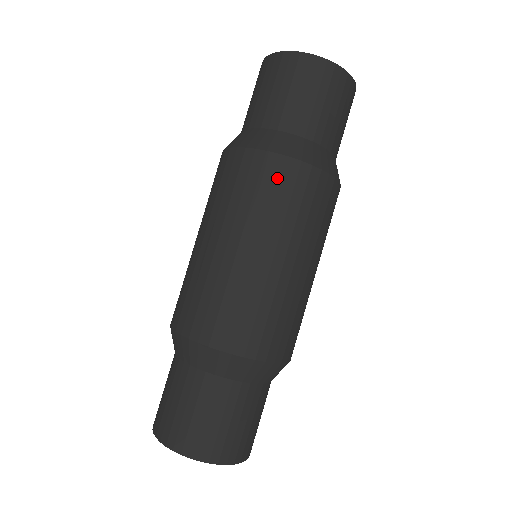
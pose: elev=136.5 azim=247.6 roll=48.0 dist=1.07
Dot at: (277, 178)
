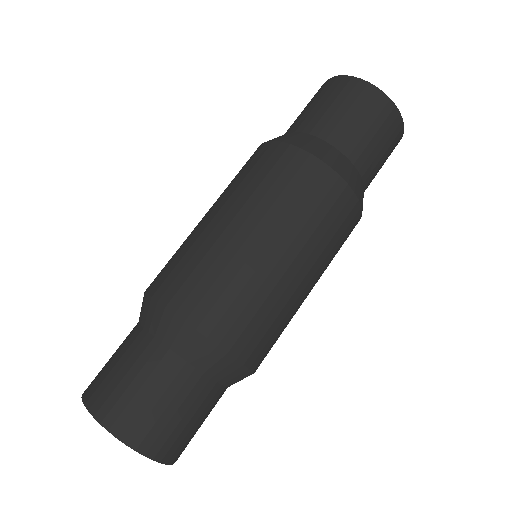
Dot at: (302, 175)
